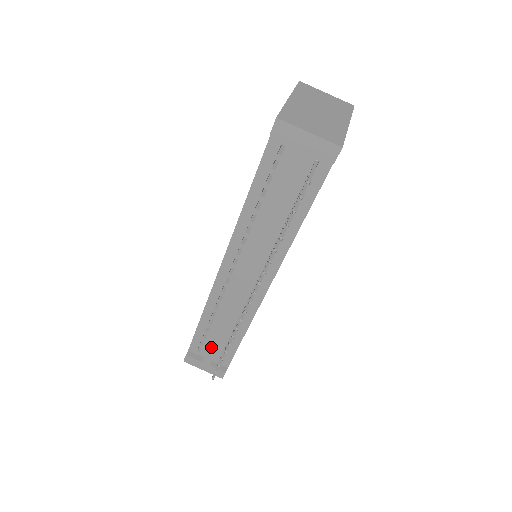
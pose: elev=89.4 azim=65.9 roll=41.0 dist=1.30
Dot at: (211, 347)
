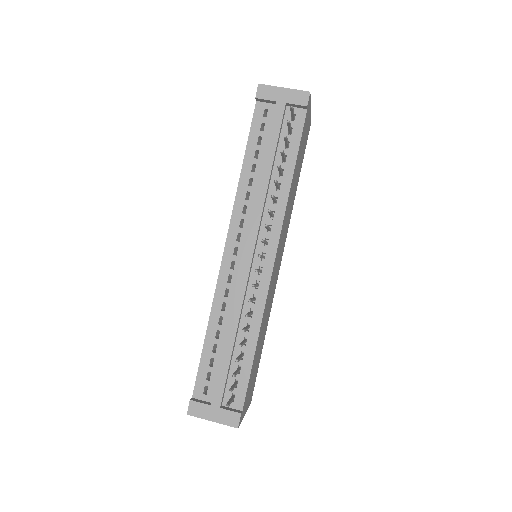
Dot at: (220, 371)
